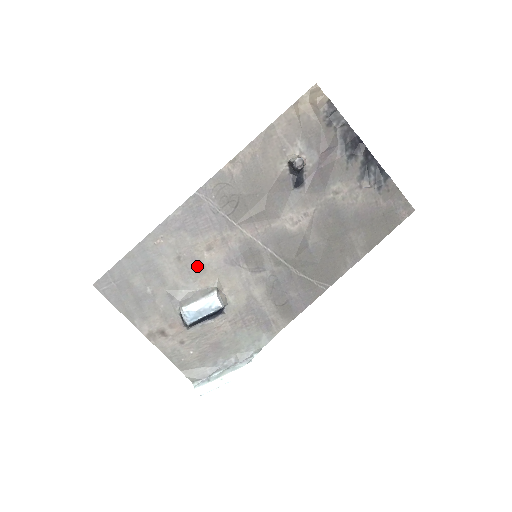
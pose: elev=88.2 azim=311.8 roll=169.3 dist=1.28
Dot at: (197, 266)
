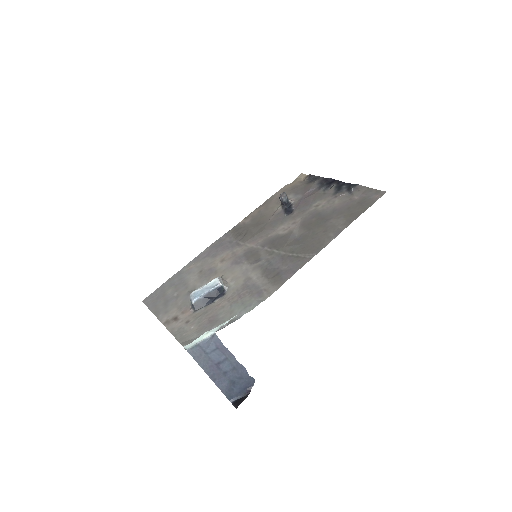
Dot at: (212, 272)
